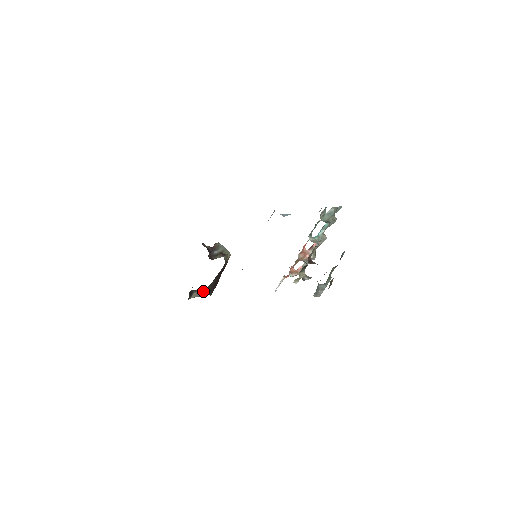
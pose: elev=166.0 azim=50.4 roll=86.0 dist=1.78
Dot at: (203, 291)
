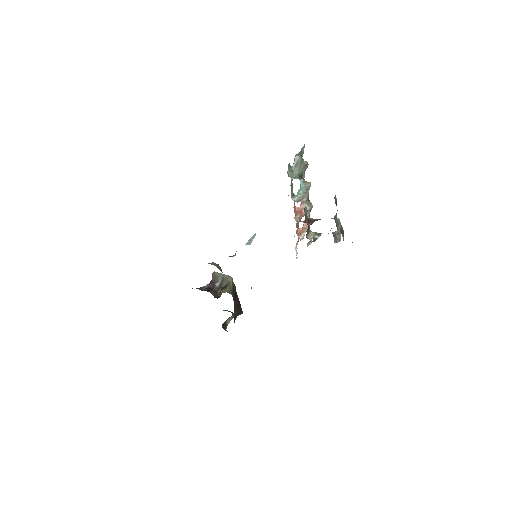
Dot at: occluded
